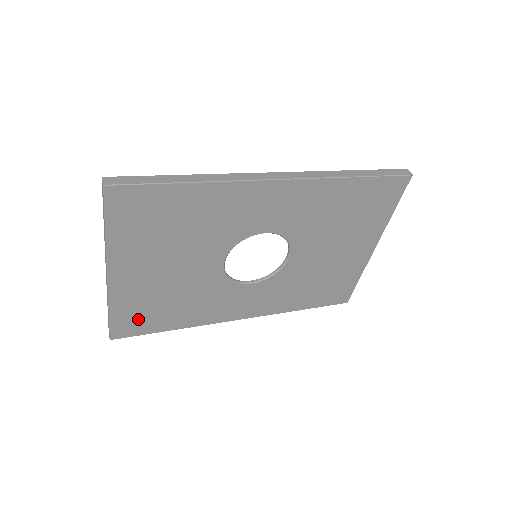
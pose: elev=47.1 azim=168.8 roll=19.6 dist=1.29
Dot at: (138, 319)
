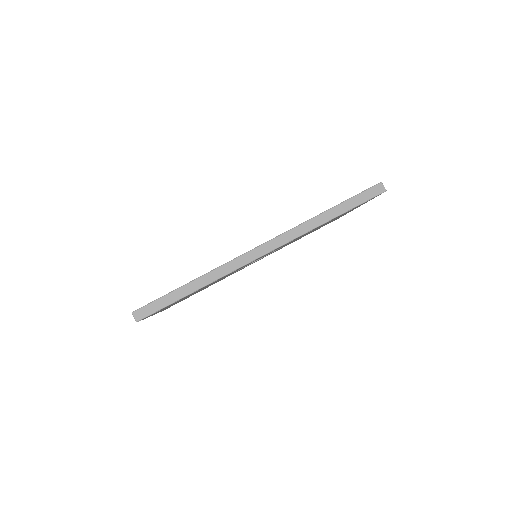
Dot at: occluded
